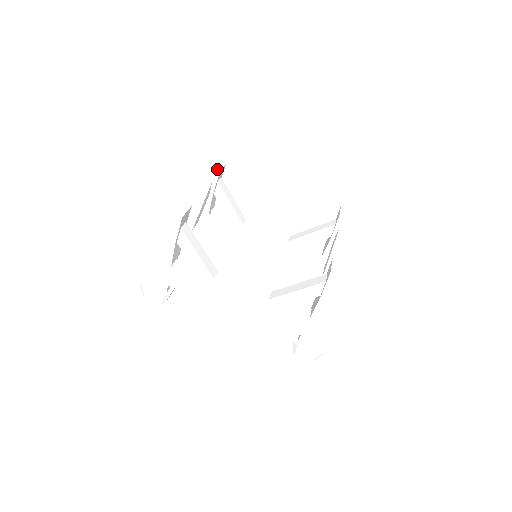
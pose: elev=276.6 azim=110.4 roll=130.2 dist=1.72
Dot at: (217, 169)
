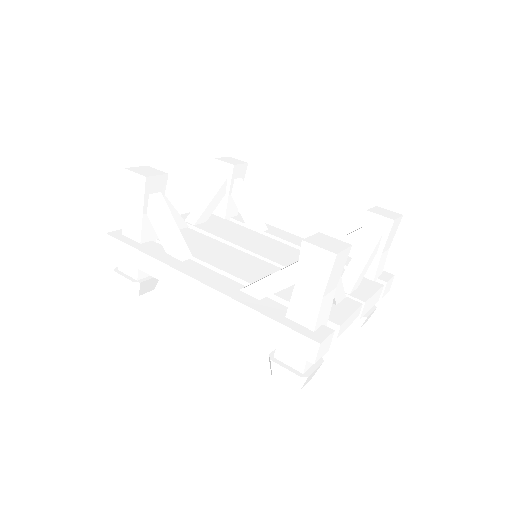
Dot at: (232, 163)
